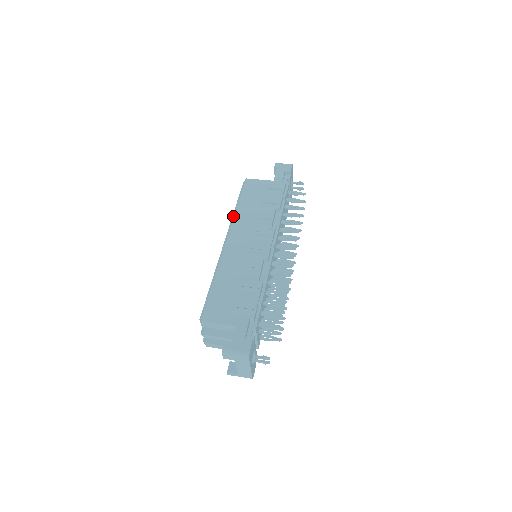
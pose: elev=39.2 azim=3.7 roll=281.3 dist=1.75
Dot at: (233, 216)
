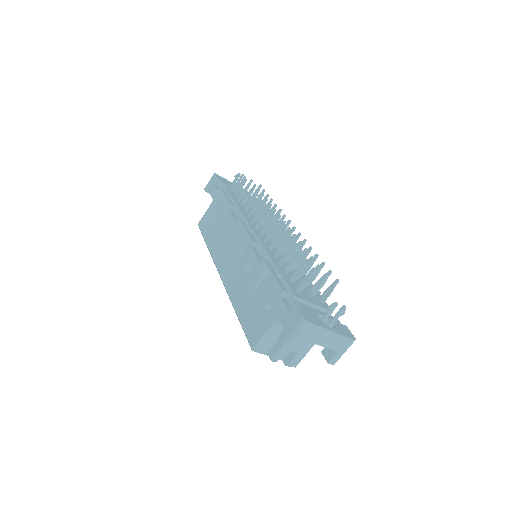
Dot at: occluded
